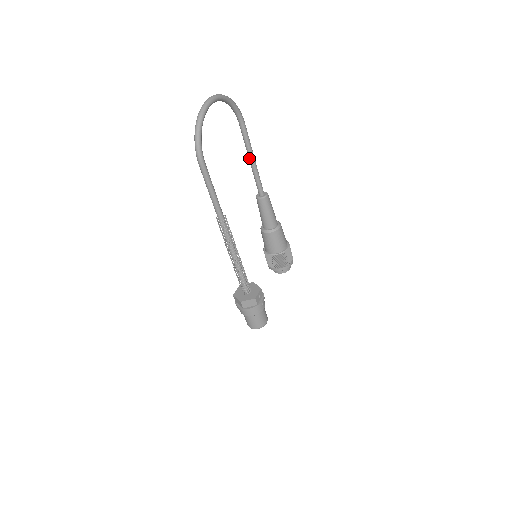
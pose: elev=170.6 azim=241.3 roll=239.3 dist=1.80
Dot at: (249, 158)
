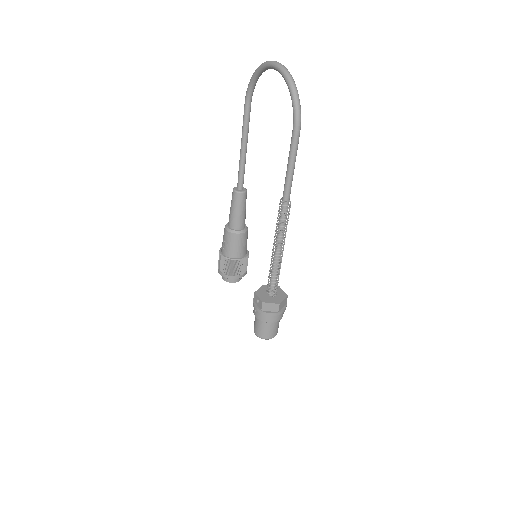
Dot at: (244, 145)
